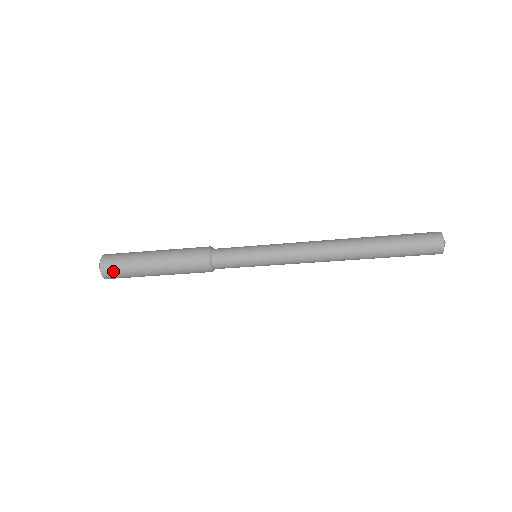
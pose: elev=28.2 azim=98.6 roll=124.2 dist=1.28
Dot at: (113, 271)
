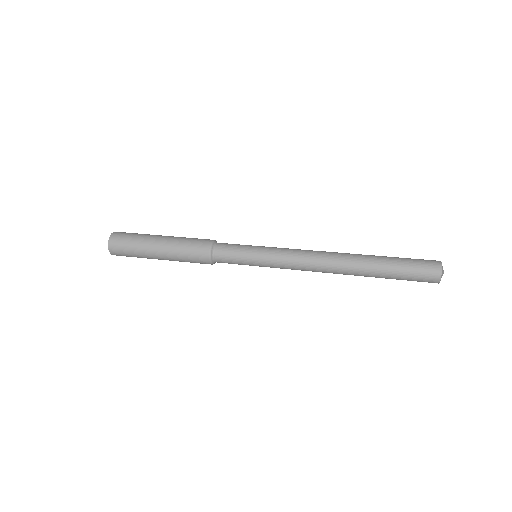
Dot at: (120, 248)
